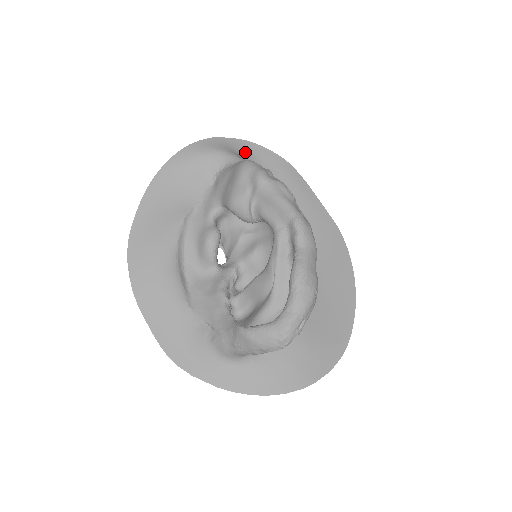
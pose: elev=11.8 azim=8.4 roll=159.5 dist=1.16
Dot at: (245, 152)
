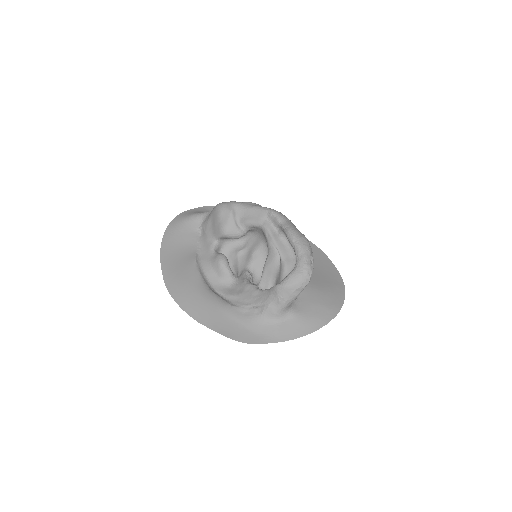
Dot at: occluded
